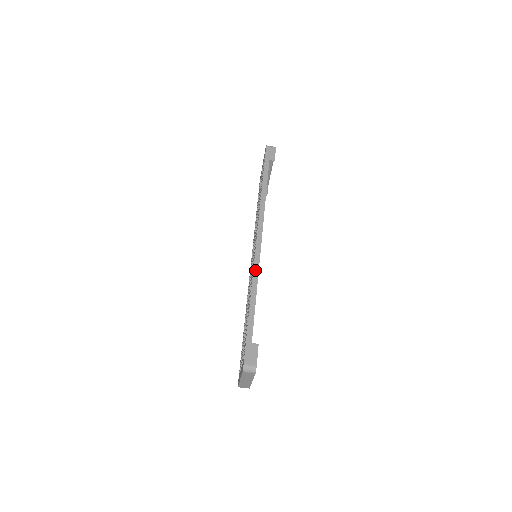
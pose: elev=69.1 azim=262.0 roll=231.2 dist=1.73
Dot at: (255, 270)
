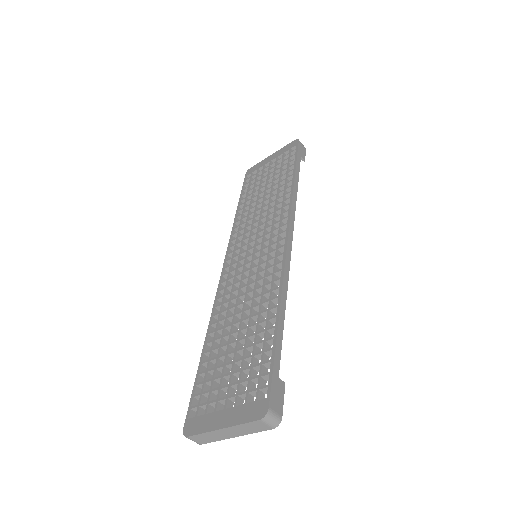
Dot at: (286, 274)
